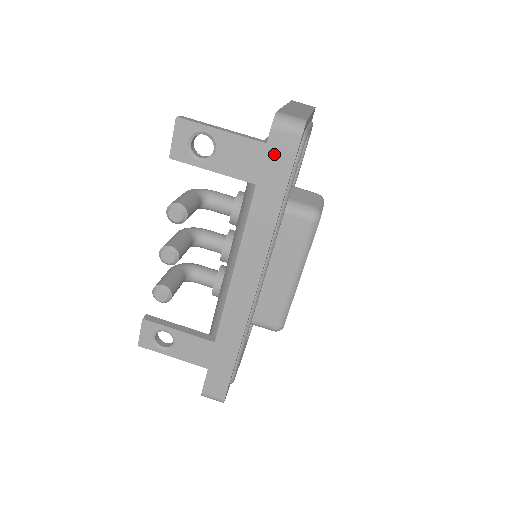
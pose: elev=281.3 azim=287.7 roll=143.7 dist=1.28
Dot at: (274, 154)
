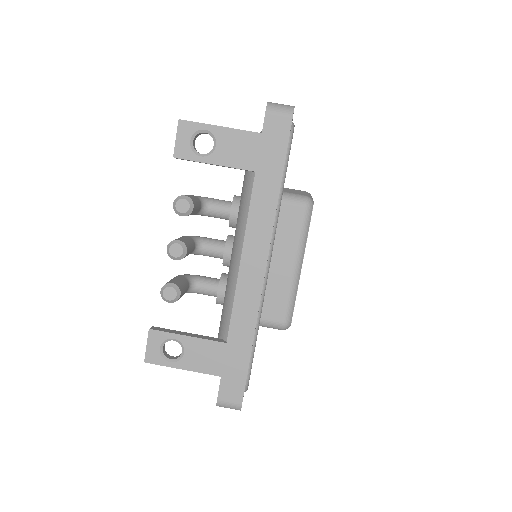
Dot at: (270, 135)
